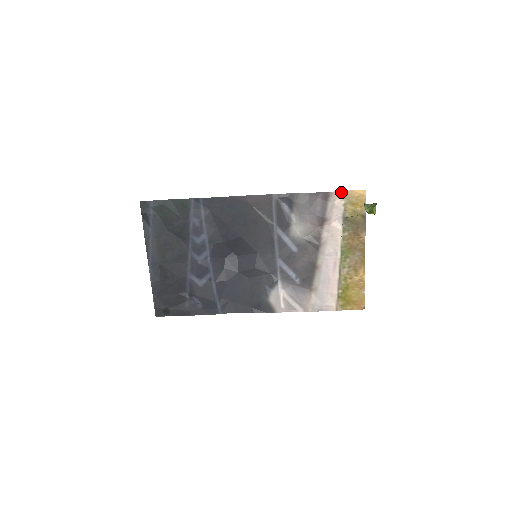
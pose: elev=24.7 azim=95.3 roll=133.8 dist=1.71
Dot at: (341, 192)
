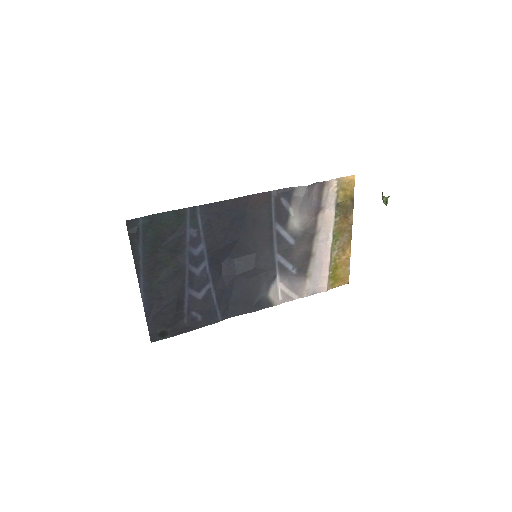
Dot at: (334, 180)
